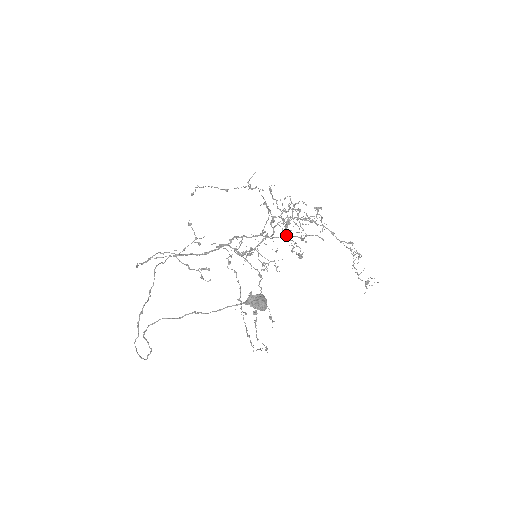
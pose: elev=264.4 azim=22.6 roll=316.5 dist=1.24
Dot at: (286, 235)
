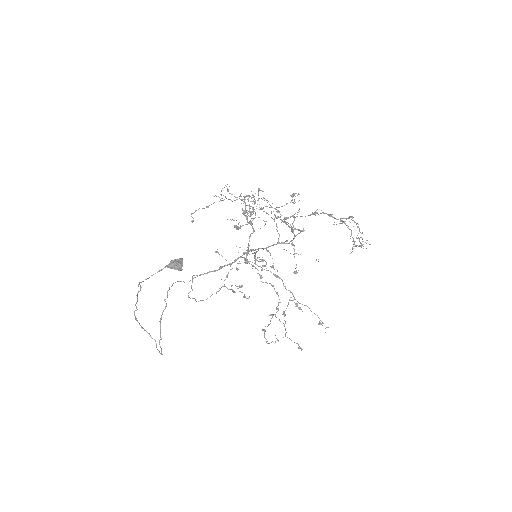
Dot at: (251, 222)
